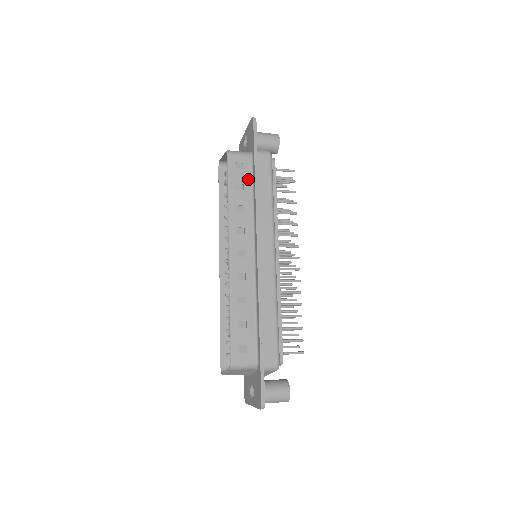
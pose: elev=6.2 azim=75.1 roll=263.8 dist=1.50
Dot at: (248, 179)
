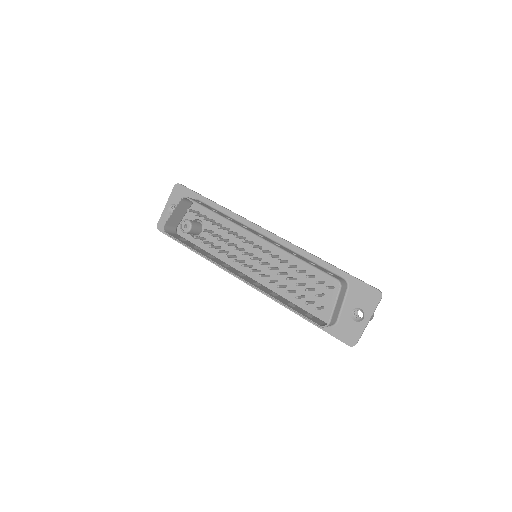
Dot at: (212, 208)
